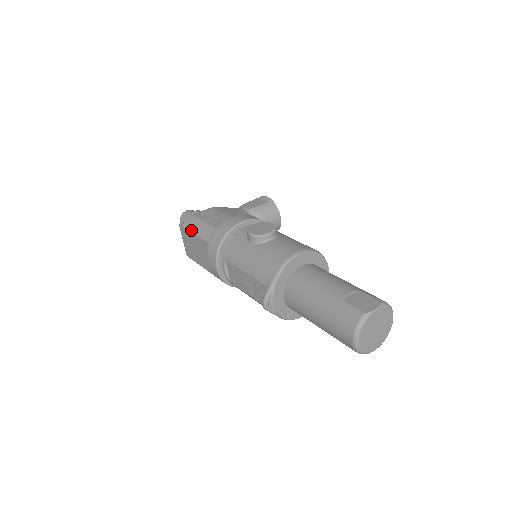
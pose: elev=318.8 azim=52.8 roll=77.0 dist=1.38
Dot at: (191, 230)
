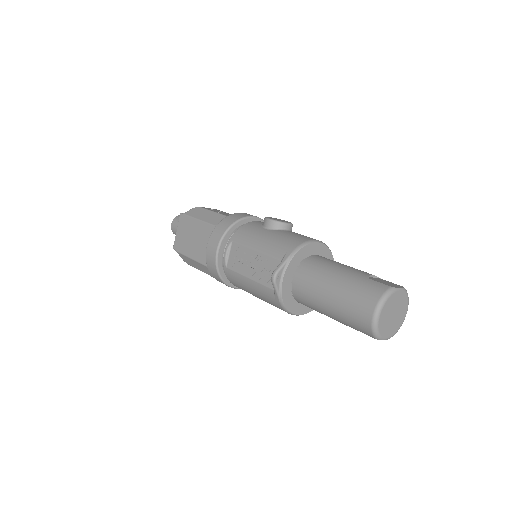
Dot at: (195, 216)
